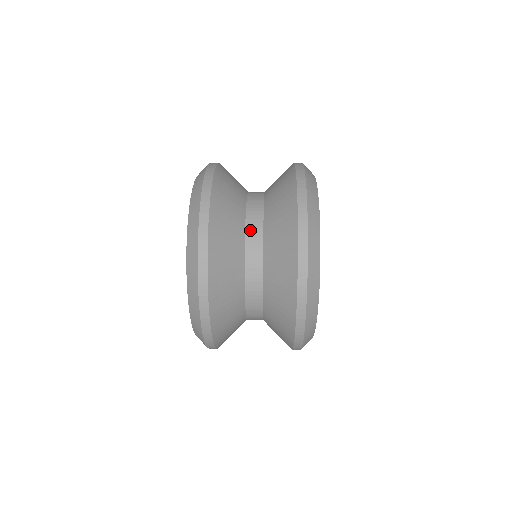
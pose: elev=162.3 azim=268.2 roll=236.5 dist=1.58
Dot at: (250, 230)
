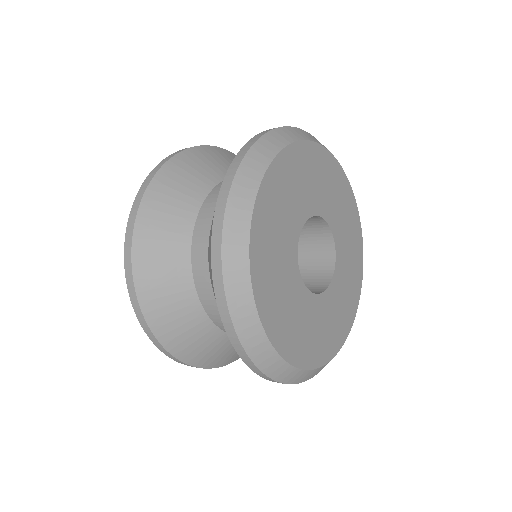
Dot at: occluded
